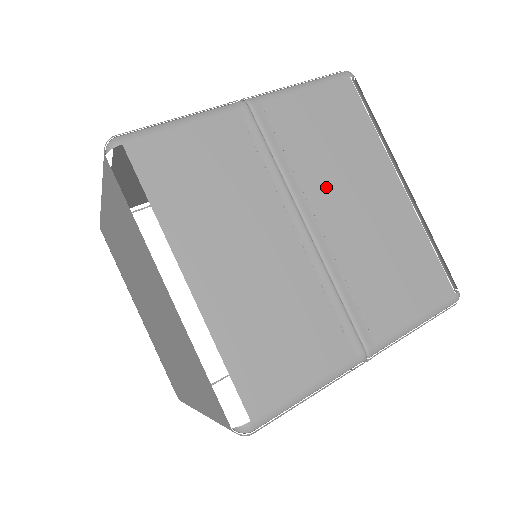
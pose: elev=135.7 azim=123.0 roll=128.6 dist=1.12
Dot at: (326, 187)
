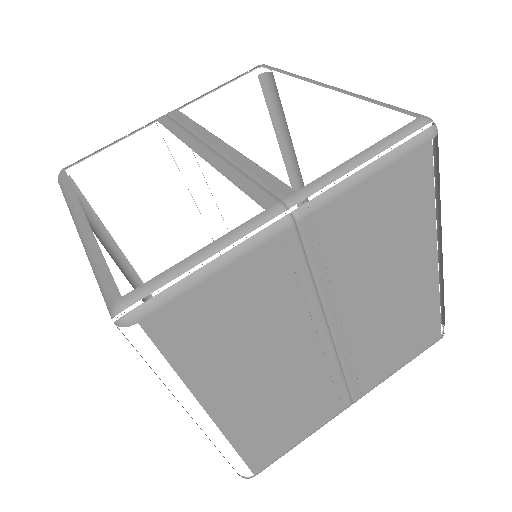
Dot at: (360, 287)
